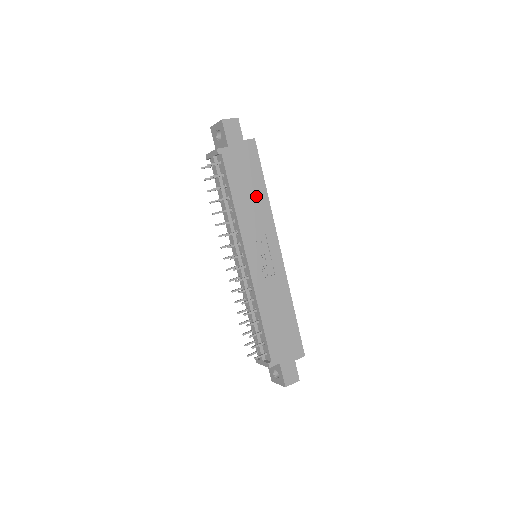
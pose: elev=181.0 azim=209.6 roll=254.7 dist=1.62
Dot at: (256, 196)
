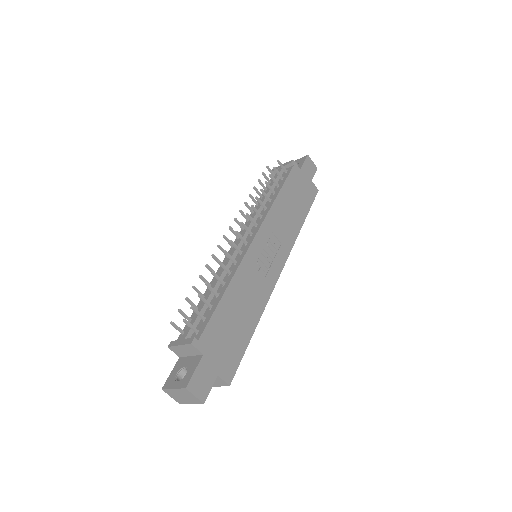
Dot at: (294, 215)
